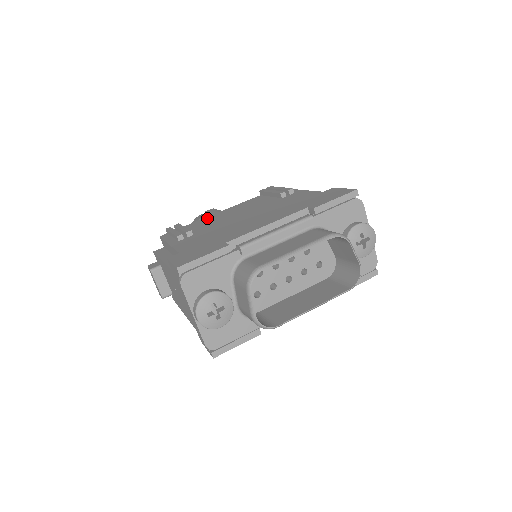
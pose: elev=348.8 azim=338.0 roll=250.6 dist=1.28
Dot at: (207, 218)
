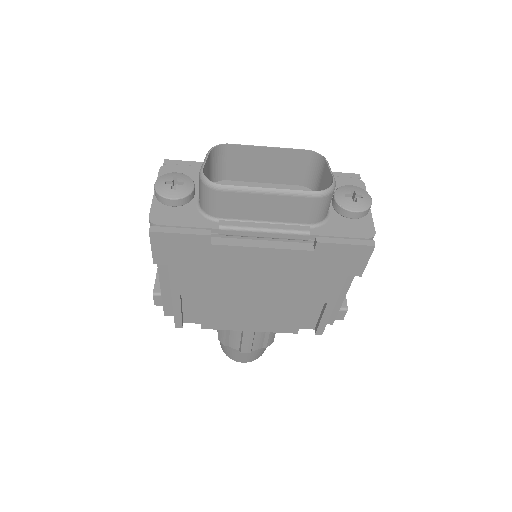
Dot at: occluded
